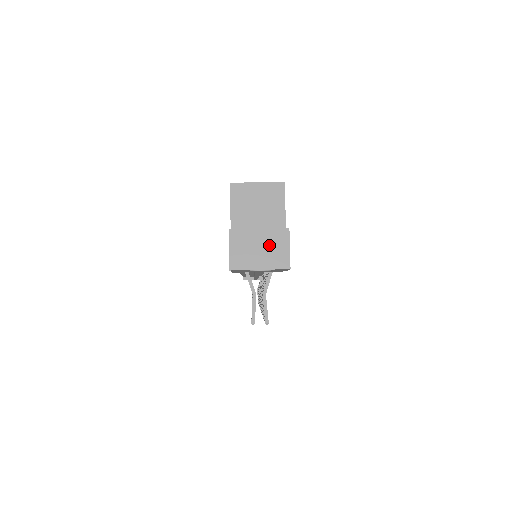
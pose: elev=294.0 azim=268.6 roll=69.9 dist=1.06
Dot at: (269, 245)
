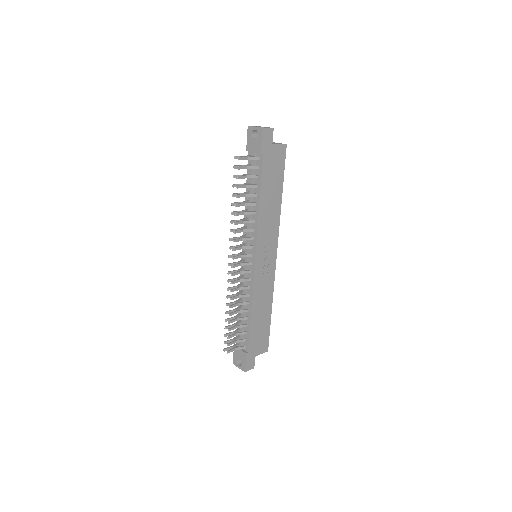
Dot at: occluded
